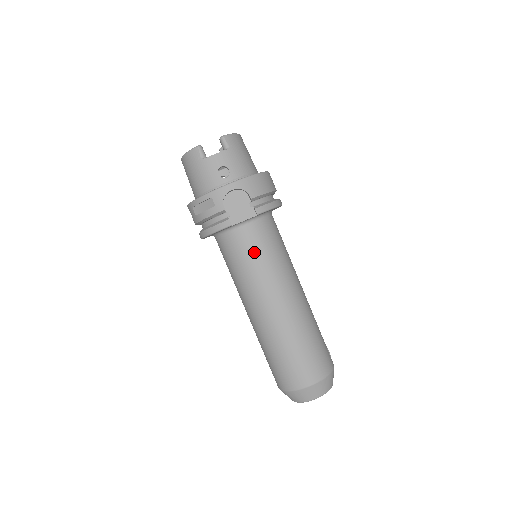
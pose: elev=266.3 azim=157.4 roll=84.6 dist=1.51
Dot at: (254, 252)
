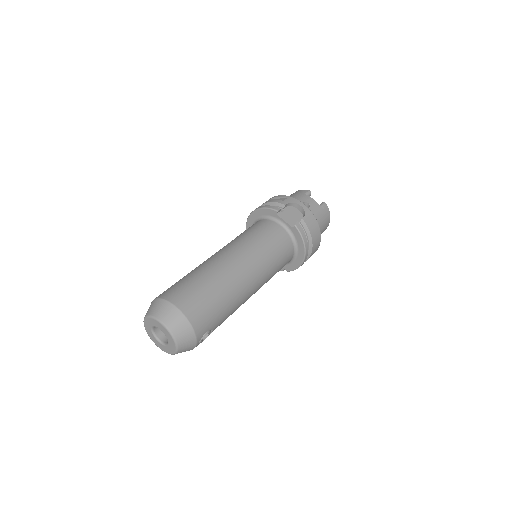
Dot at: (266, 236)
